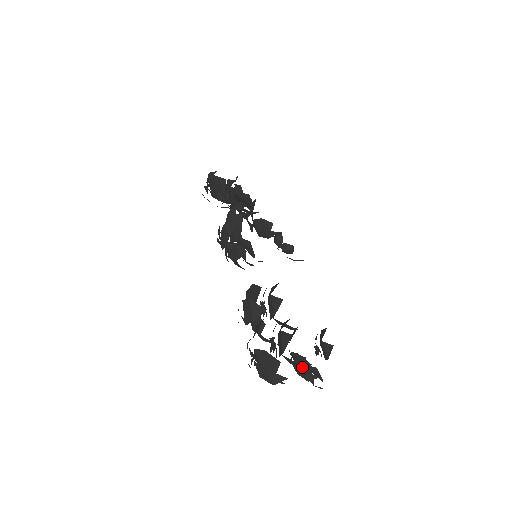
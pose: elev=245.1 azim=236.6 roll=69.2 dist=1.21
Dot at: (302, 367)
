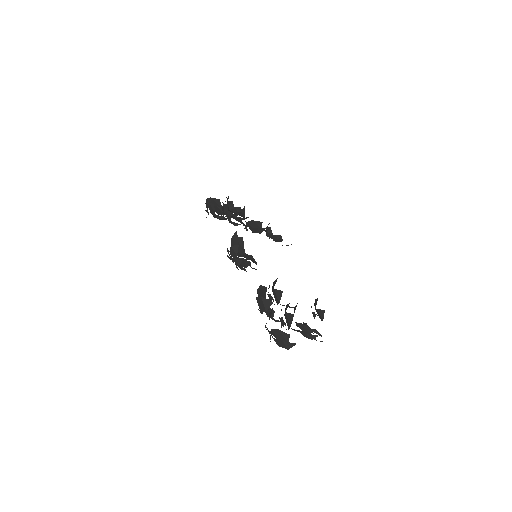
Dot at: (305, 333)
